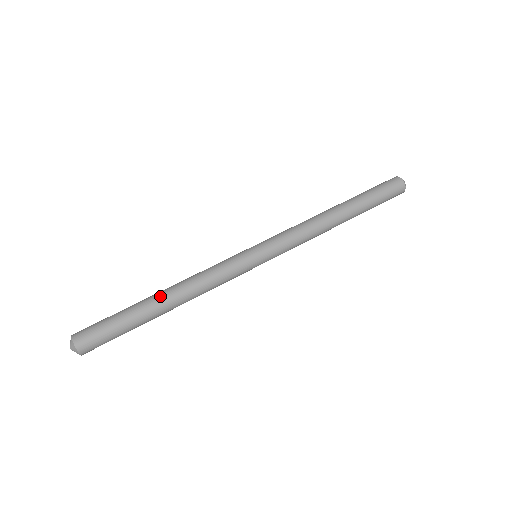
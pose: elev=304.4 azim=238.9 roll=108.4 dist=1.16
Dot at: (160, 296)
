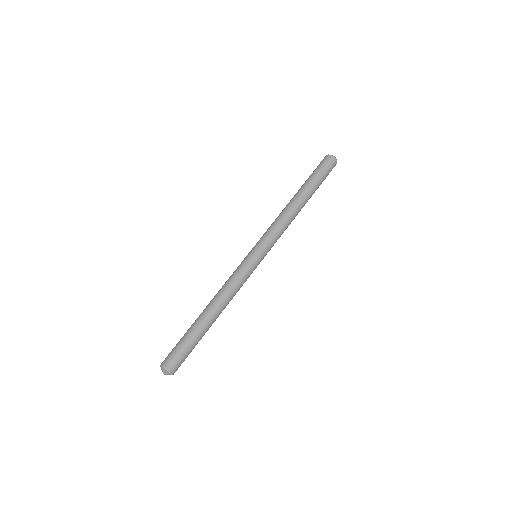
Dot at: (210, 316)
